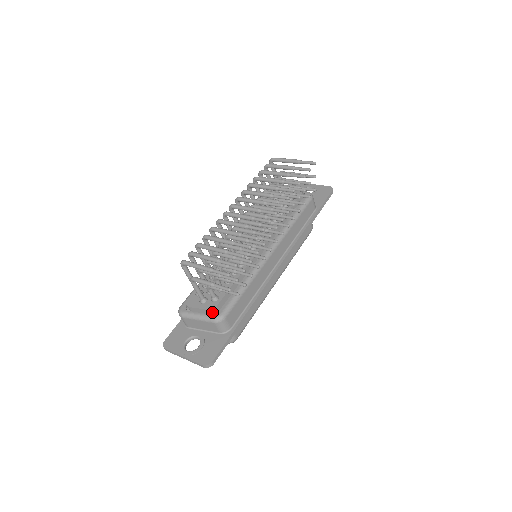
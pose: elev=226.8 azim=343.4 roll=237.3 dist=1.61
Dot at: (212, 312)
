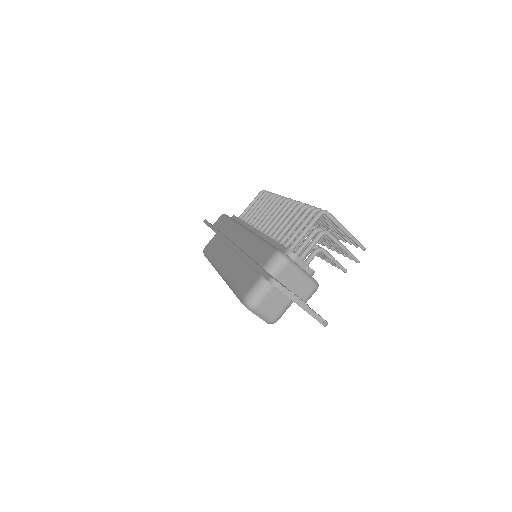
Dot at: (312, 275)
